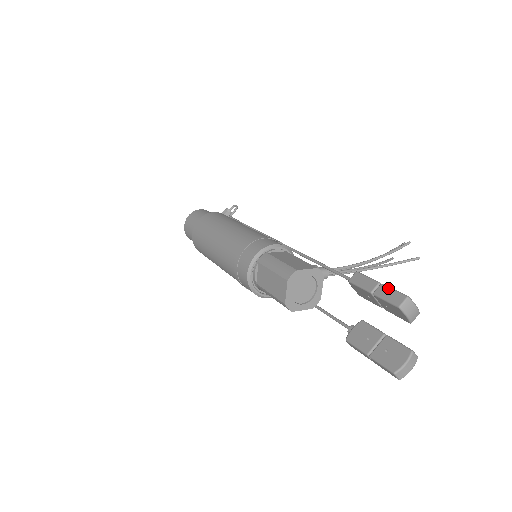
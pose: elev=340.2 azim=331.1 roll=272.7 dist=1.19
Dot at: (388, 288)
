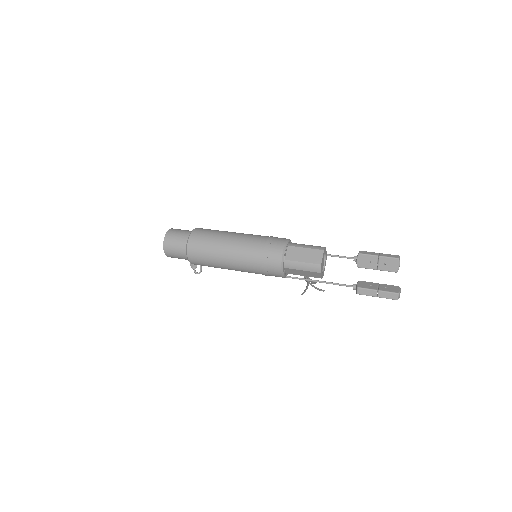
Dot at: (386, 254)
